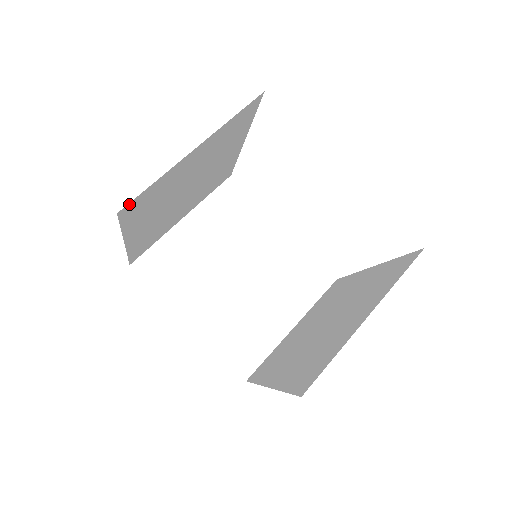
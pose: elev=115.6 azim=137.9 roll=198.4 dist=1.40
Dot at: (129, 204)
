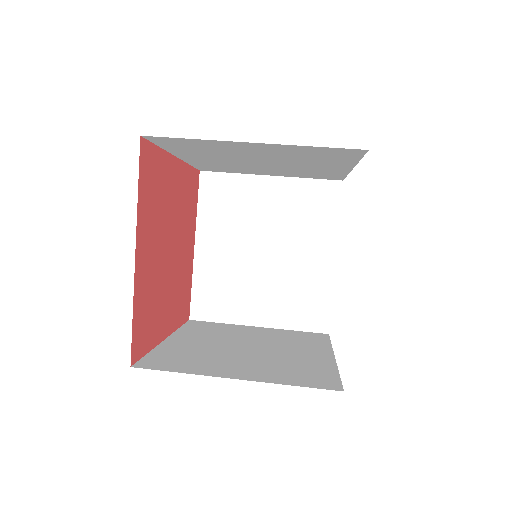
Dot at: (210, 174)
